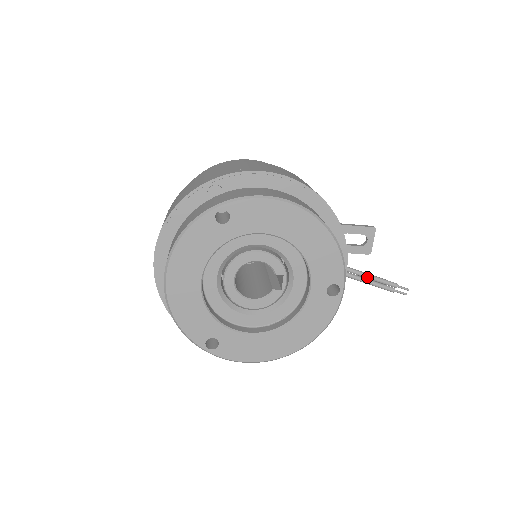
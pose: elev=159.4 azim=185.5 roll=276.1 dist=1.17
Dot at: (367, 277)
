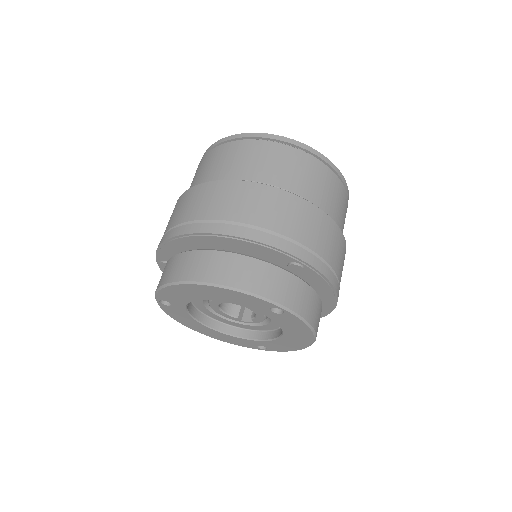
Dot at: occluded
